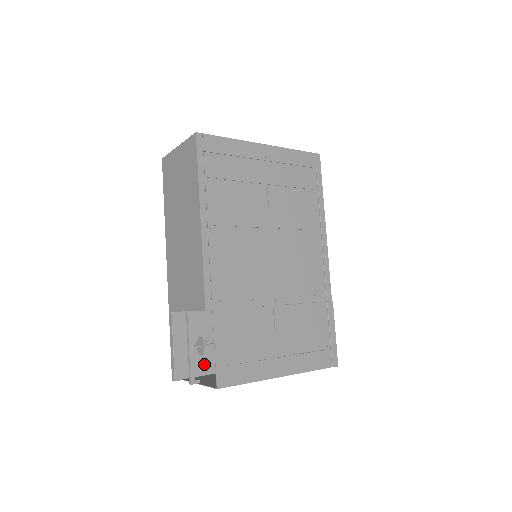
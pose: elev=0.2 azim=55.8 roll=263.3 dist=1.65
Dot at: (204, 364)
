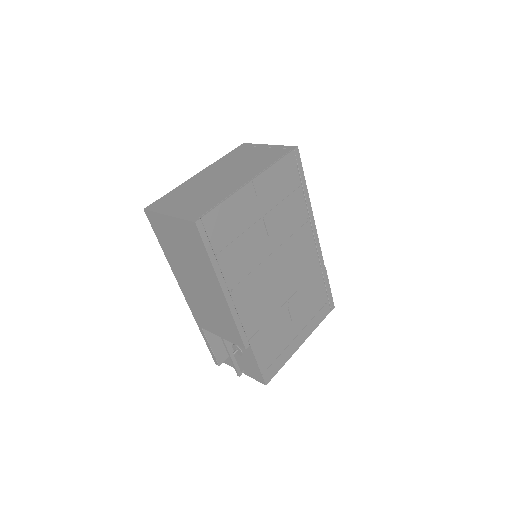
Dot at: occluded
